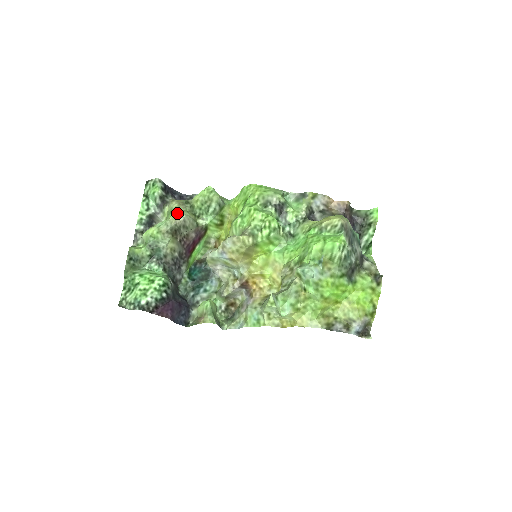
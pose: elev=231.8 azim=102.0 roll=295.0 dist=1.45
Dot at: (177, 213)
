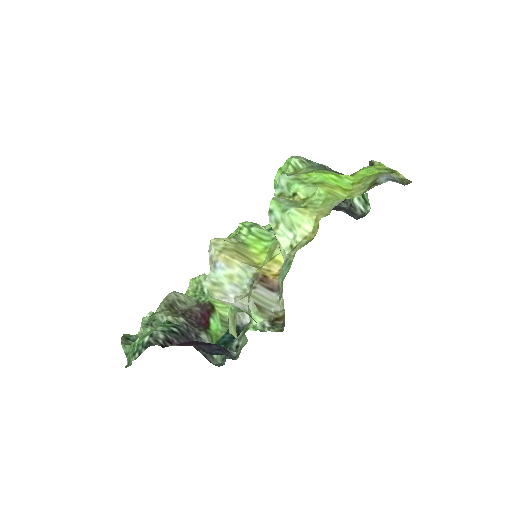
Dot at: occluded
